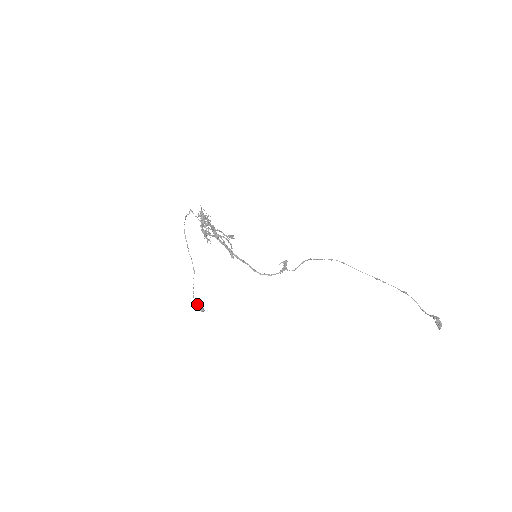
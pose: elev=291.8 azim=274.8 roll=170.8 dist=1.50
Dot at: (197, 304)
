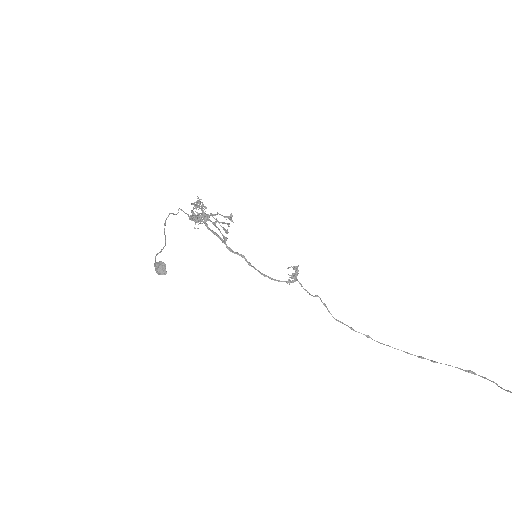
Dot at: occluded
